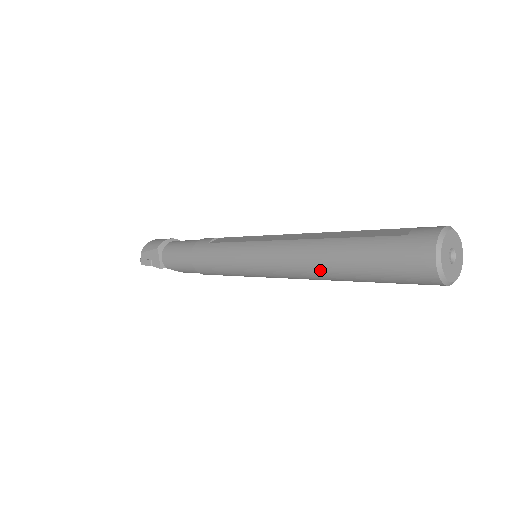
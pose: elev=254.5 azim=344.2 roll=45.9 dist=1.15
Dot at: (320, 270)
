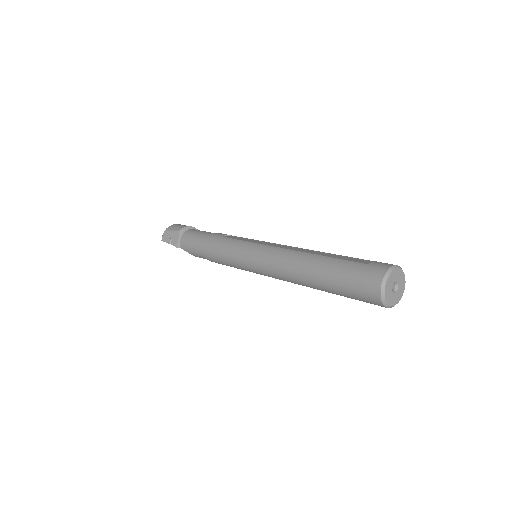
Dot at: (301, 276)
